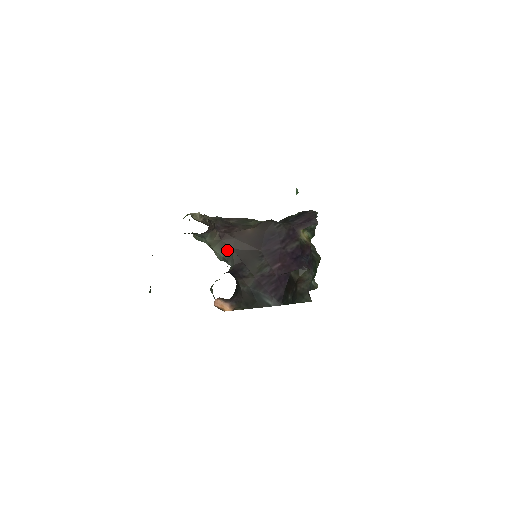
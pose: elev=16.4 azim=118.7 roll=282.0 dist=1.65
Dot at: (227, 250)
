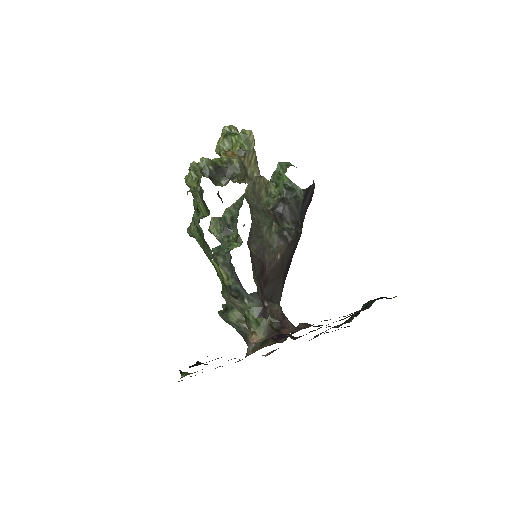
Dot at: occluded
